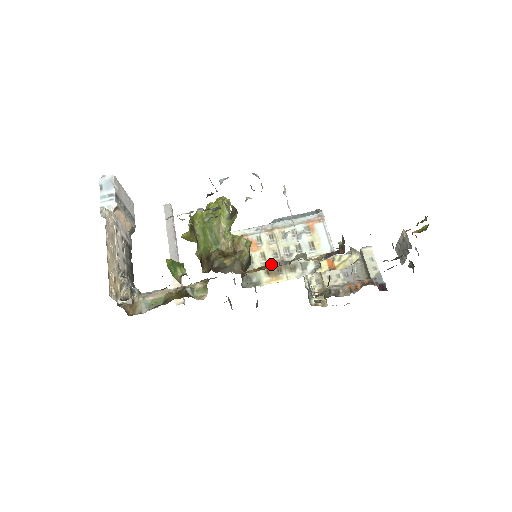
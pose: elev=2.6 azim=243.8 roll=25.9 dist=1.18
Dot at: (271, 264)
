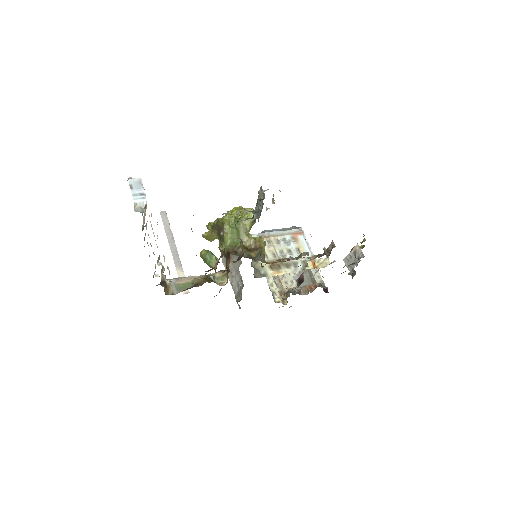
Dot at: (286, 258)
